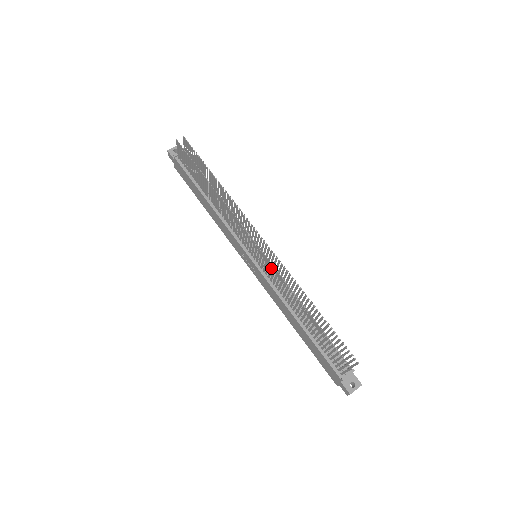
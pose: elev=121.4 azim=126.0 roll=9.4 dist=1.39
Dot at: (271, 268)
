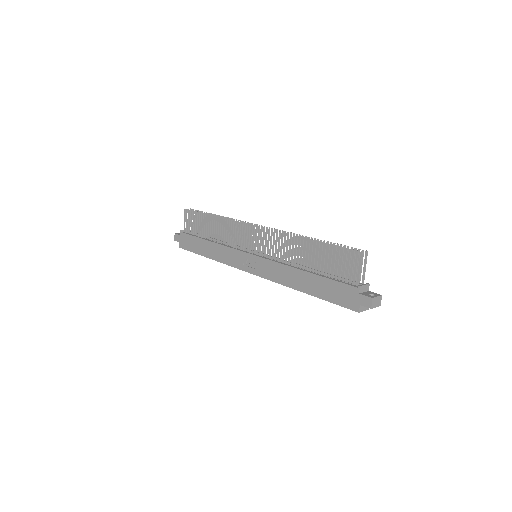
Dot at: (271, 236)
